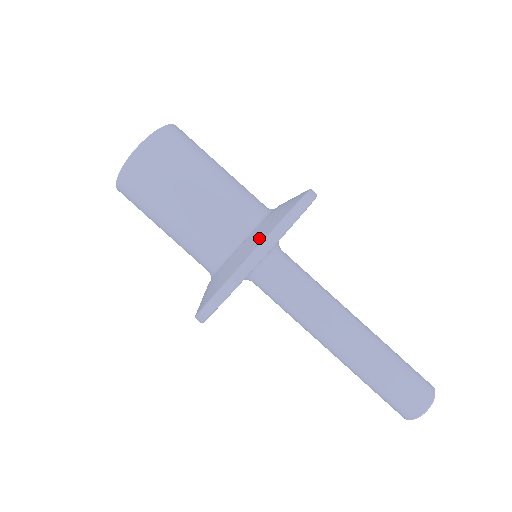
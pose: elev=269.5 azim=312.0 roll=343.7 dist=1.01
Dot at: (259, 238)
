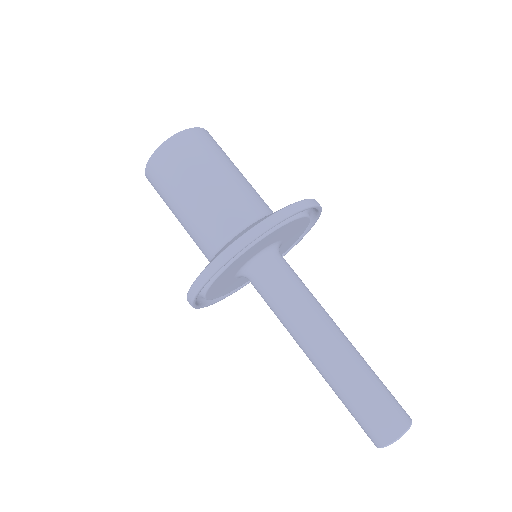
Dot at: occluded
